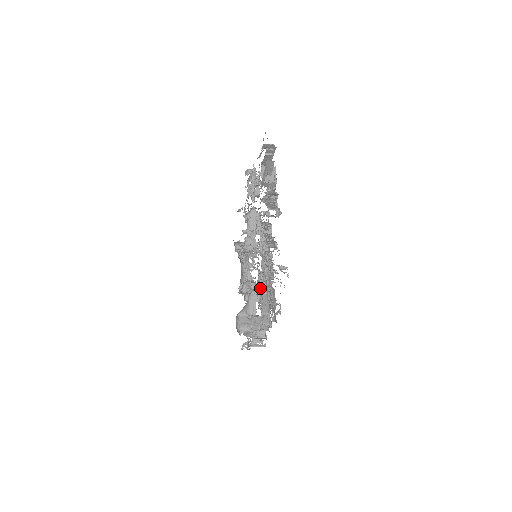
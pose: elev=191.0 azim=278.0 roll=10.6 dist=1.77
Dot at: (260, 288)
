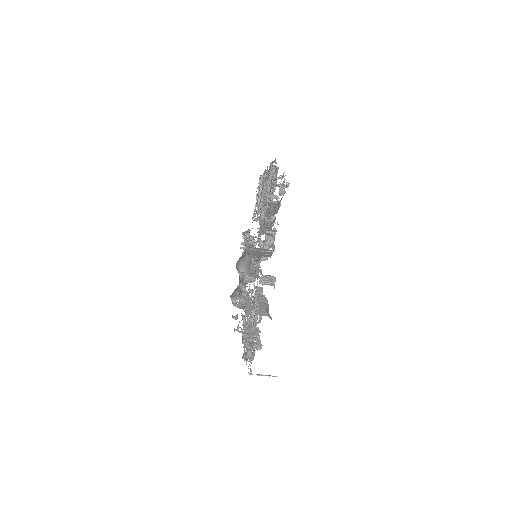
Dot at: occluded
